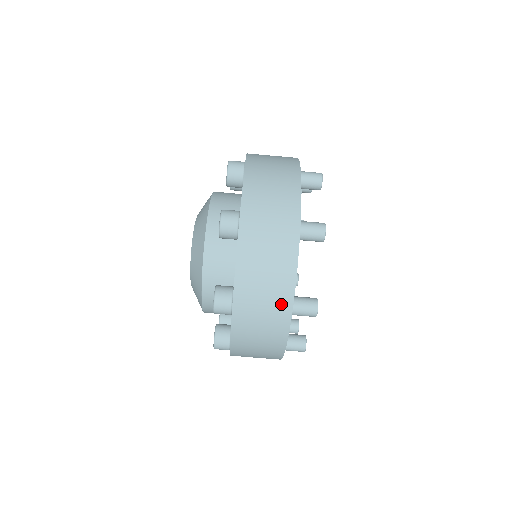
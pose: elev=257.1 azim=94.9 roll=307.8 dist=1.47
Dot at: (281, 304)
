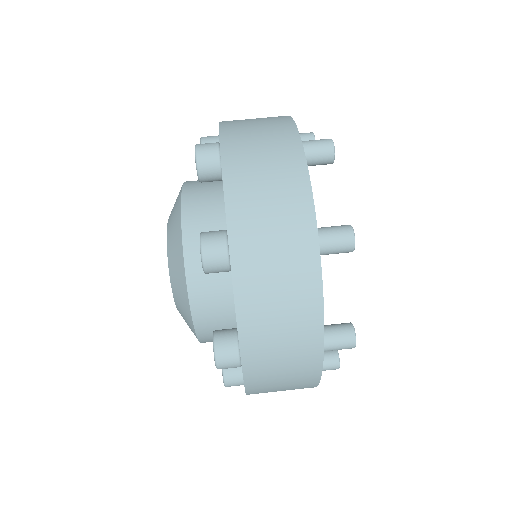
Dot at: (307, 350)
